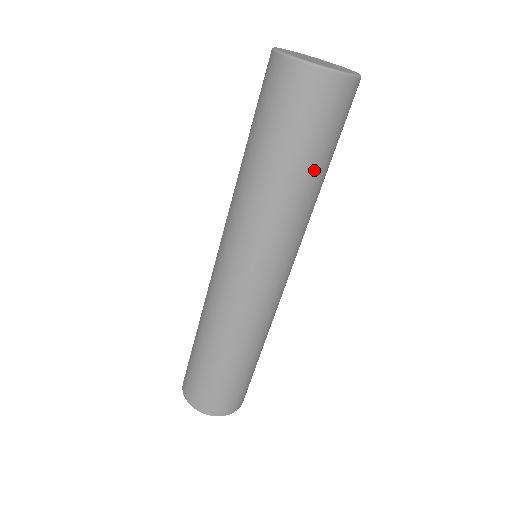
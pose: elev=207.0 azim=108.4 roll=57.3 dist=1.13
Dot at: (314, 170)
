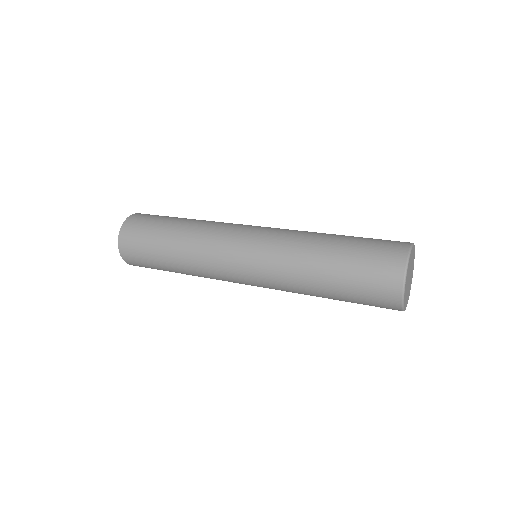
Dot at: (335, 299)
